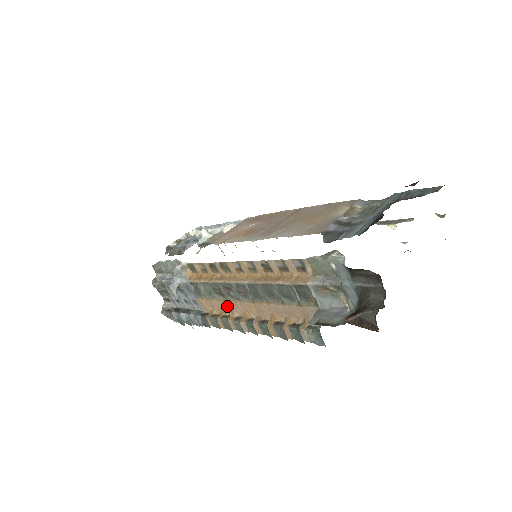
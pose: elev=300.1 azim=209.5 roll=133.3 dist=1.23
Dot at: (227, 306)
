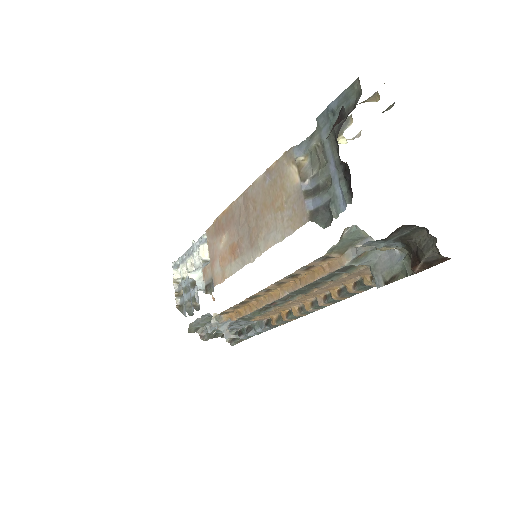
Dot at: (282, 309)
